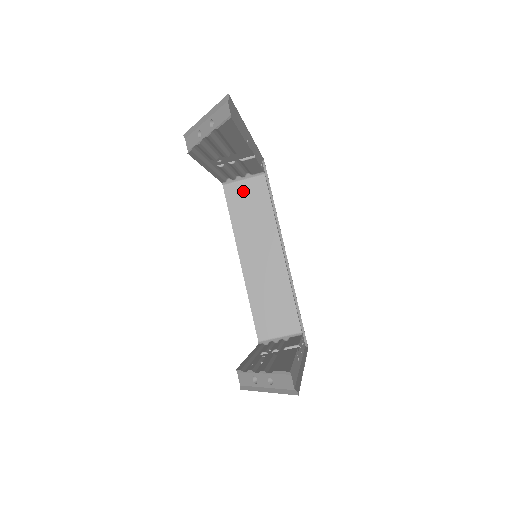
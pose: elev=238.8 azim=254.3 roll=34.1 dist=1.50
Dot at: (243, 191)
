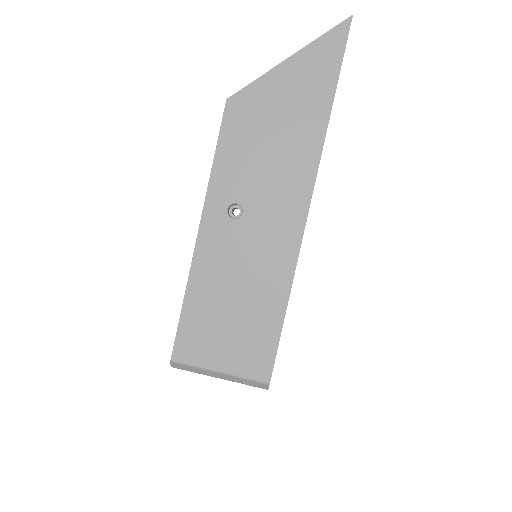
Dot at: occluded
